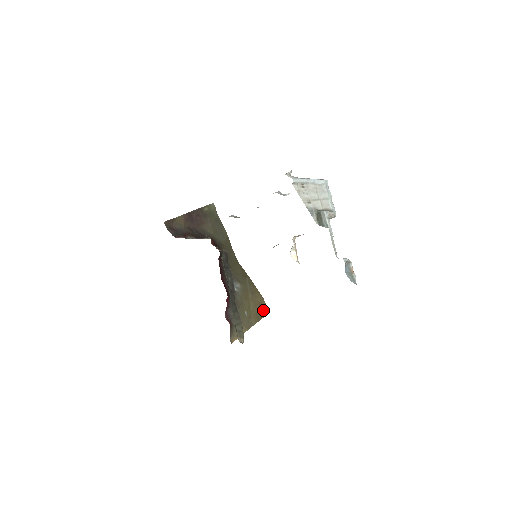
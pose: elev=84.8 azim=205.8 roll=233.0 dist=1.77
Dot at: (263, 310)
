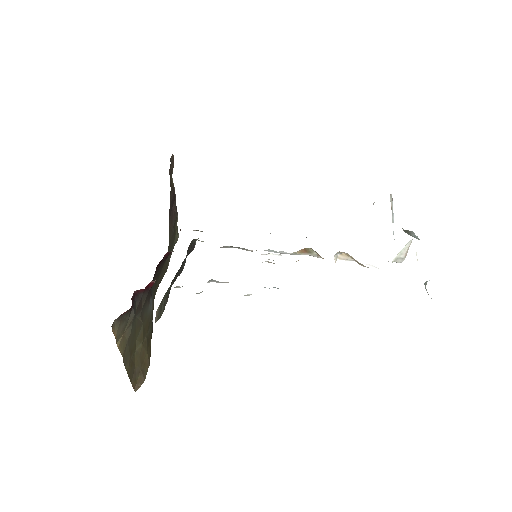
Dot at: (139, 376)
